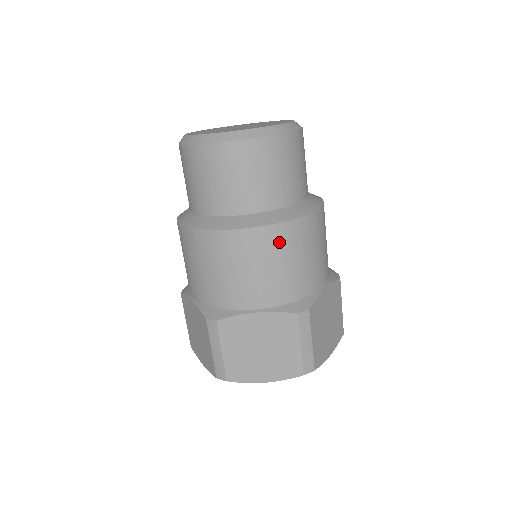
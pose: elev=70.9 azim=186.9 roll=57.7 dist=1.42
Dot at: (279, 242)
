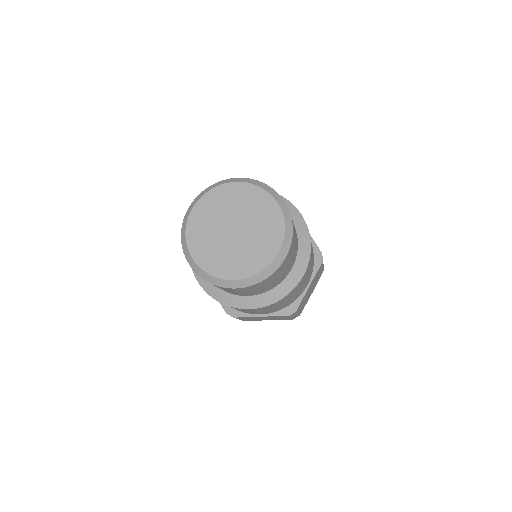
Dot at: occluded
